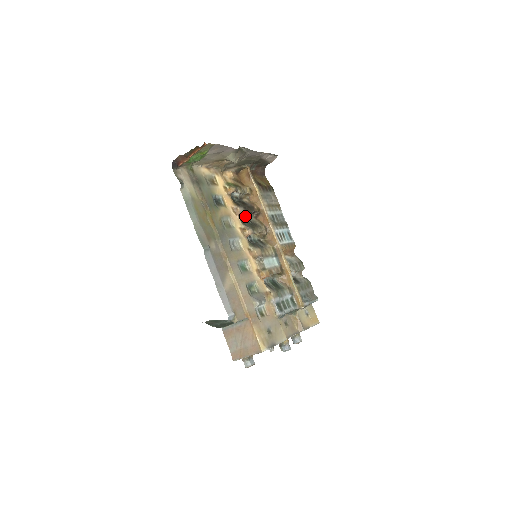
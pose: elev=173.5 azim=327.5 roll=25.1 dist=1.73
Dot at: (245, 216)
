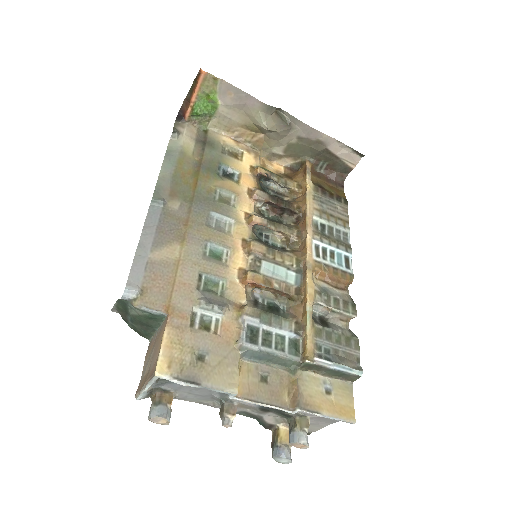
Dot at: (273, 212)
